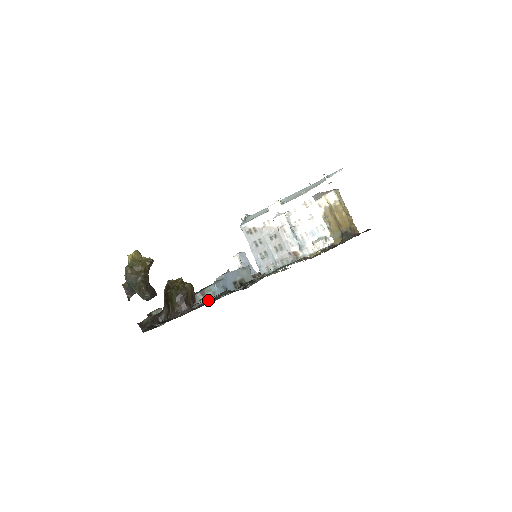
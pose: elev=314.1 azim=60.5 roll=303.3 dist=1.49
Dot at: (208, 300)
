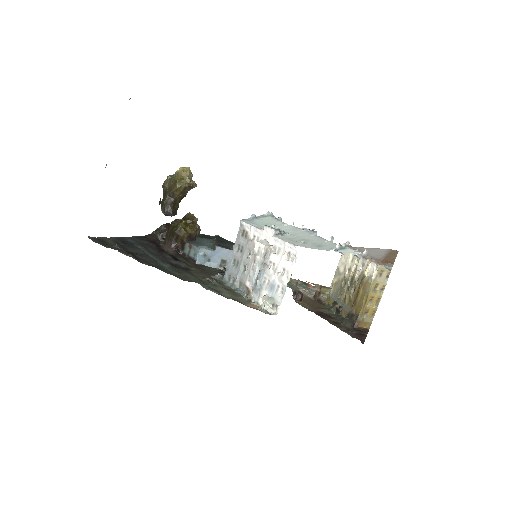
Dot at: (190, 255)
